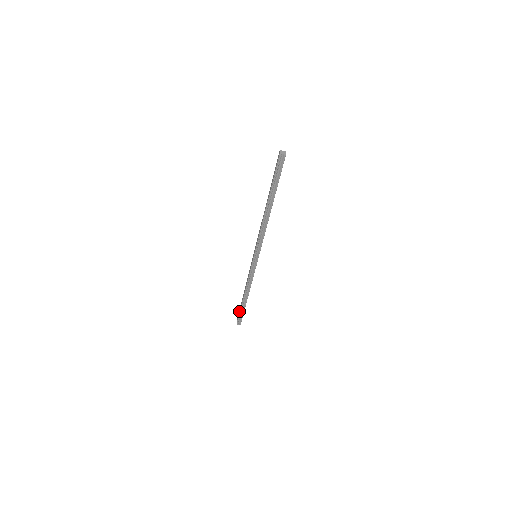
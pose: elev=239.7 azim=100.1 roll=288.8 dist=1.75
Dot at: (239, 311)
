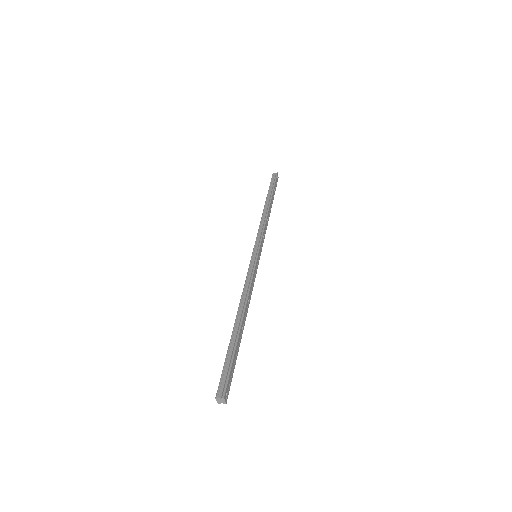
Dot at: occluded
